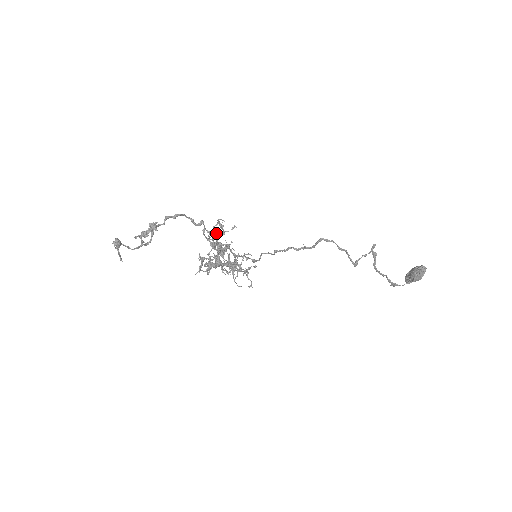
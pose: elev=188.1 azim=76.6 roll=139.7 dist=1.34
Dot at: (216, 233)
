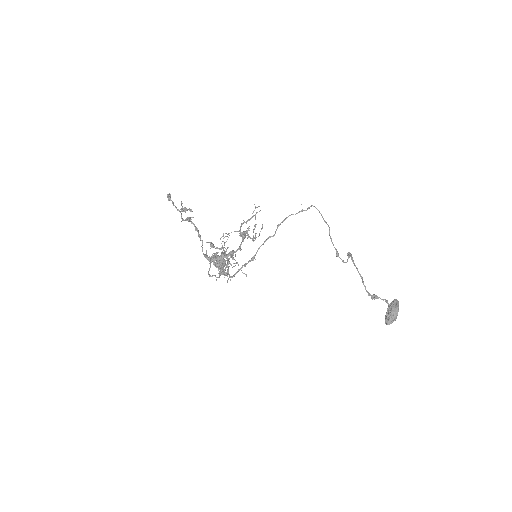
Dot at: occluded
